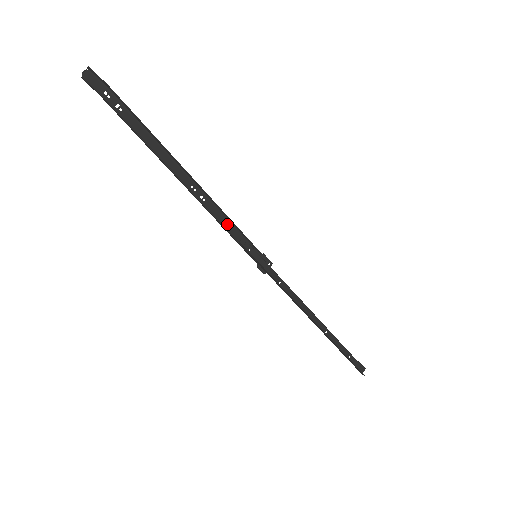
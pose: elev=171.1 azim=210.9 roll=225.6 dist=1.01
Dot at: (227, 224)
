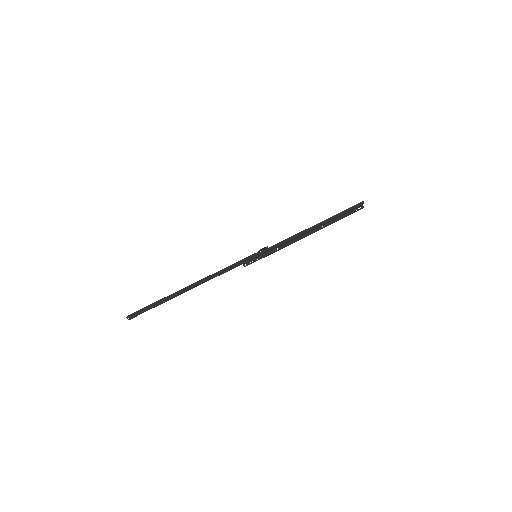
Dot at: (231, 266)
